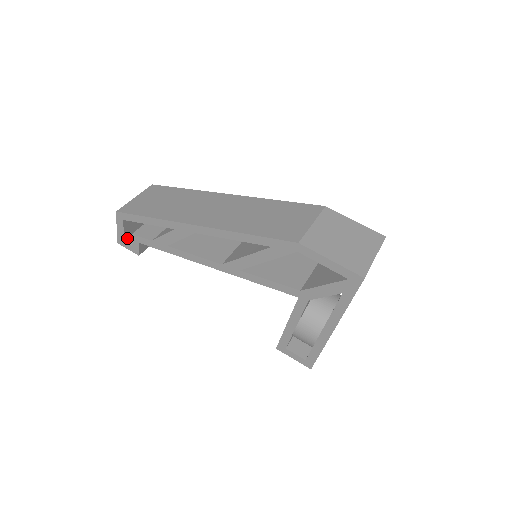
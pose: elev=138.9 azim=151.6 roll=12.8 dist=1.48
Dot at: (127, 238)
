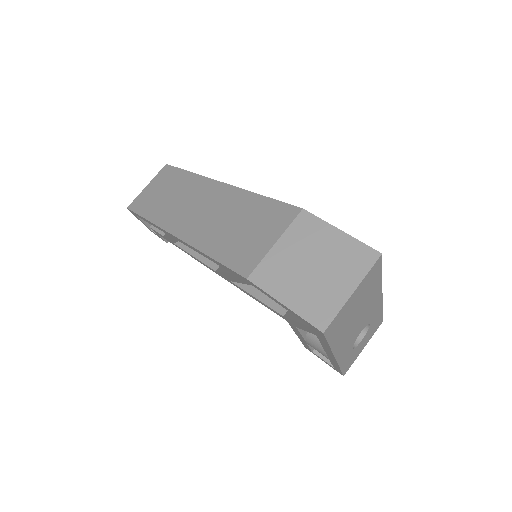
Dot at: occluded
